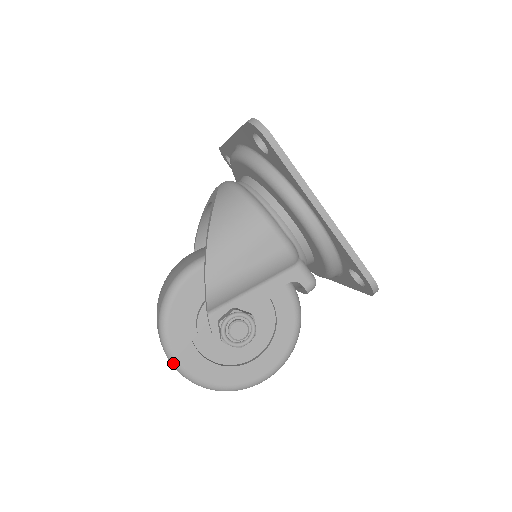
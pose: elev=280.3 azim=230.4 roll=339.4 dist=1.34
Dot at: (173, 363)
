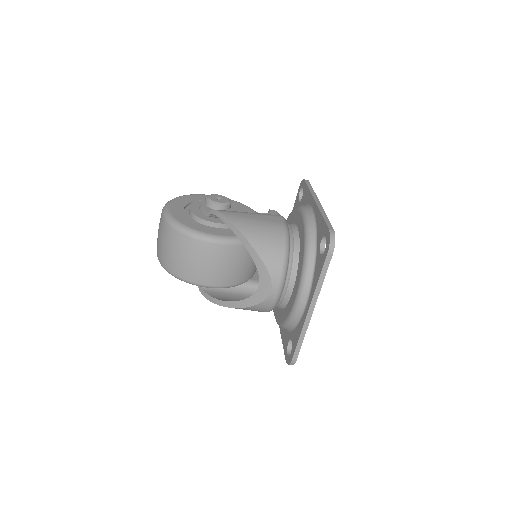
Dot at: occluded
